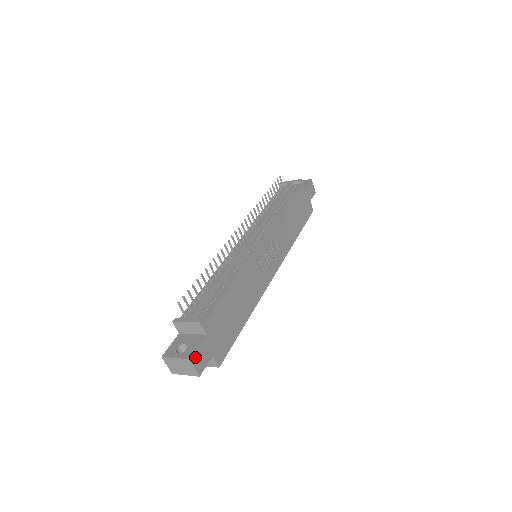
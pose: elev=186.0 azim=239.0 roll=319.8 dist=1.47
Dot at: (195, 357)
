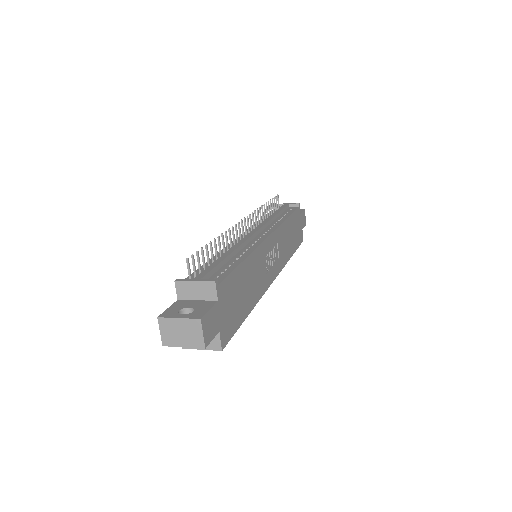
Dot at: (205, 320)
